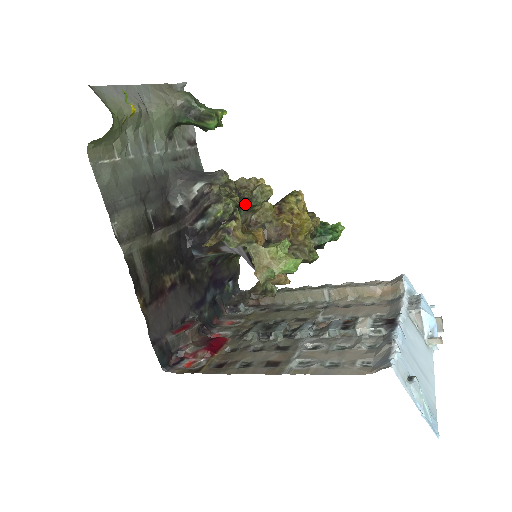
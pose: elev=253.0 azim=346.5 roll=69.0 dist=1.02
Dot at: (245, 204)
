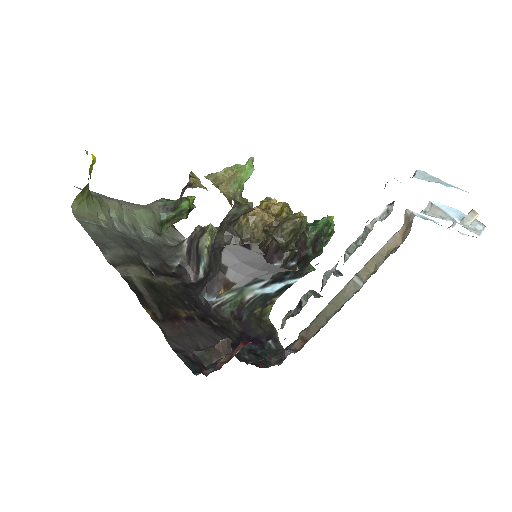
Dot at: occluded
